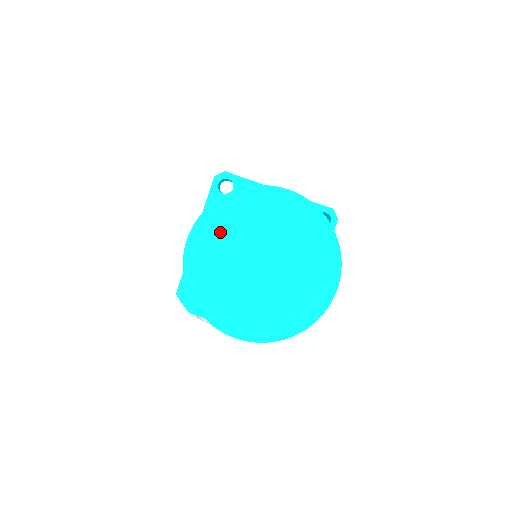
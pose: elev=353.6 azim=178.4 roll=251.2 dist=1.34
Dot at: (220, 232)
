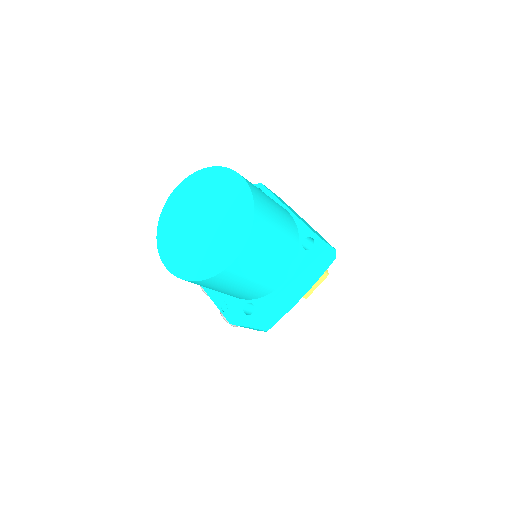
Dot at: (192, 191)
